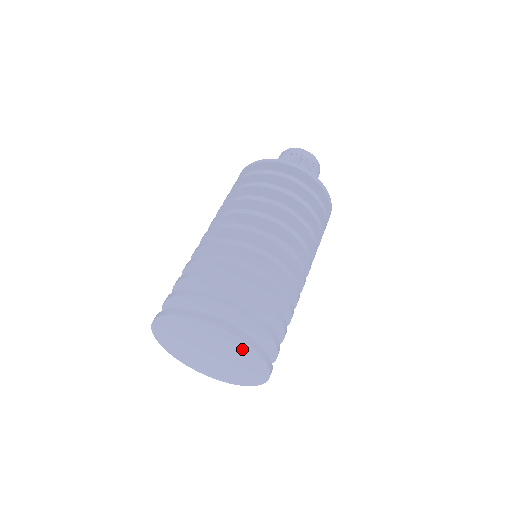
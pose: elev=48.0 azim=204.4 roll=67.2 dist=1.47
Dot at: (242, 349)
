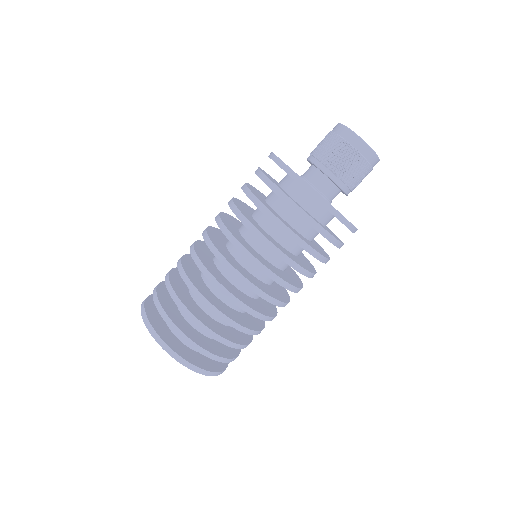
Dot at: occluded
